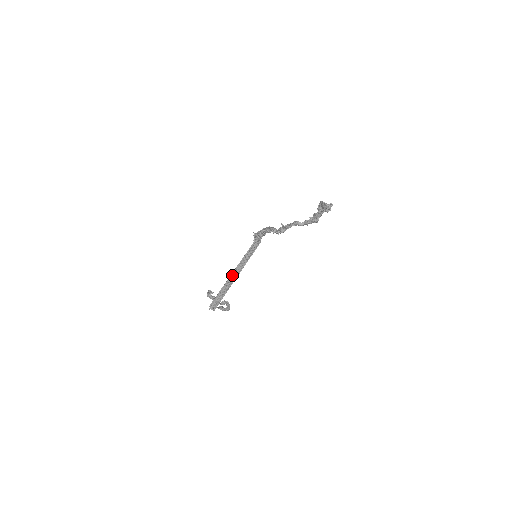
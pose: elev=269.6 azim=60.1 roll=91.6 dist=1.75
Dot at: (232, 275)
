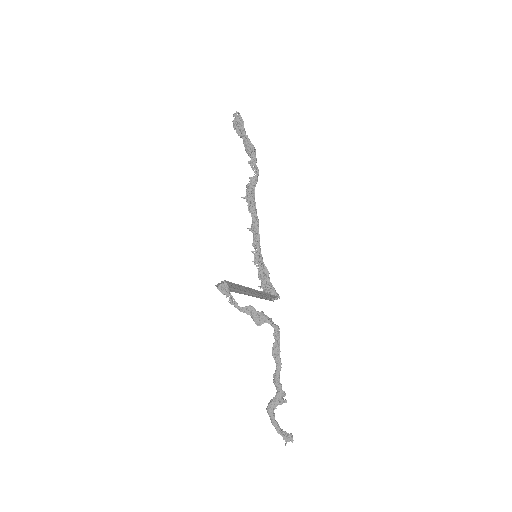
Dot at: occluded
